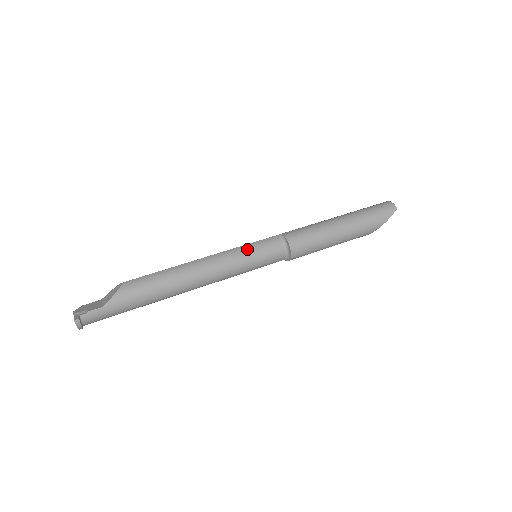
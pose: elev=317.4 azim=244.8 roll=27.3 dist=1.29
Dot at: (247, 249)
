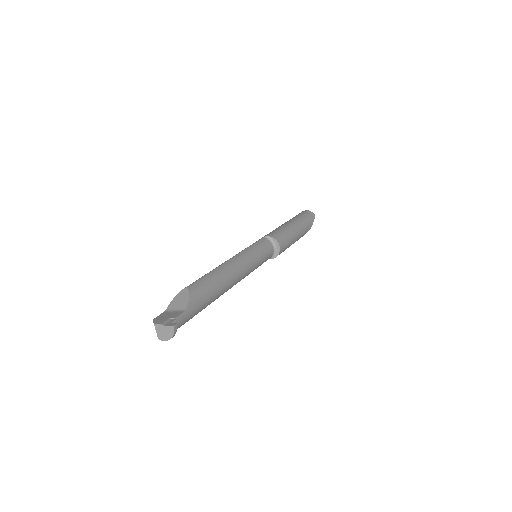
Dot at: (254, 249)
